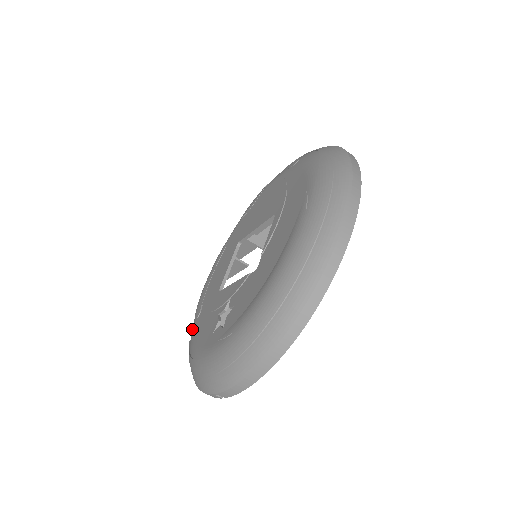
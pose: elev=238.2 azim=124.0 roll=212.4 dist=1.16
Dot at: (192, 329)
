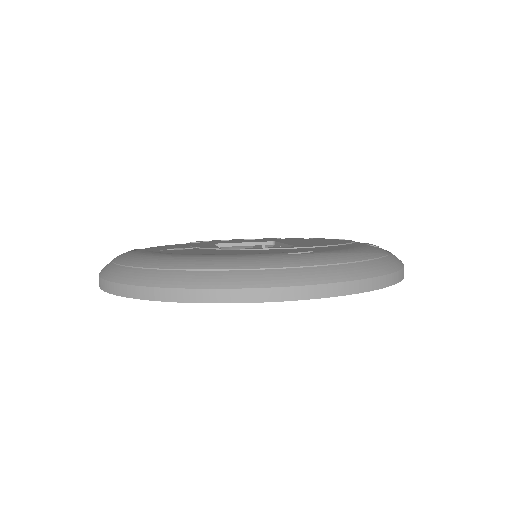
Dot at: occluded
